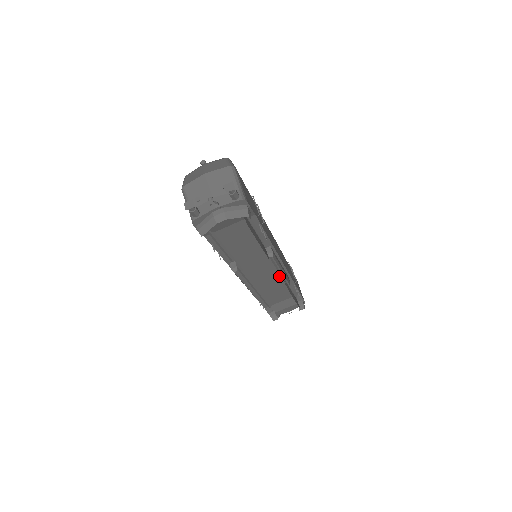
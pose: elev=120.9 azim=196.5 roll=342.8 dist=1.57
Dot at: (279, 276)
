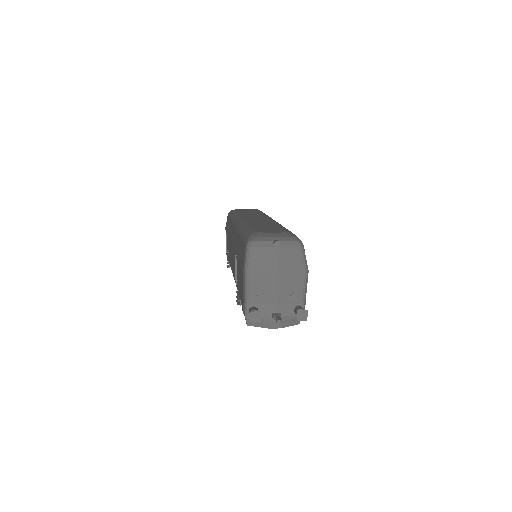
Dot at: occluded
